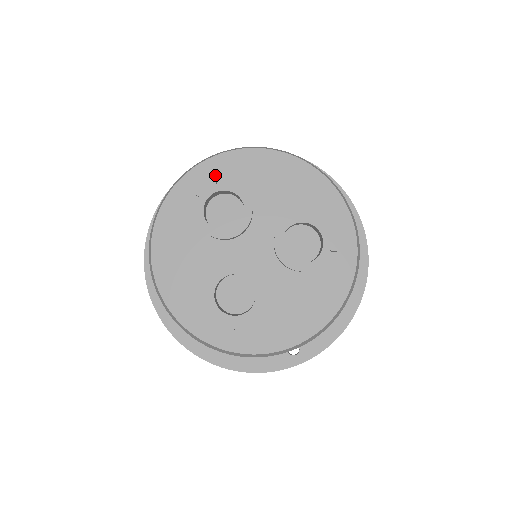
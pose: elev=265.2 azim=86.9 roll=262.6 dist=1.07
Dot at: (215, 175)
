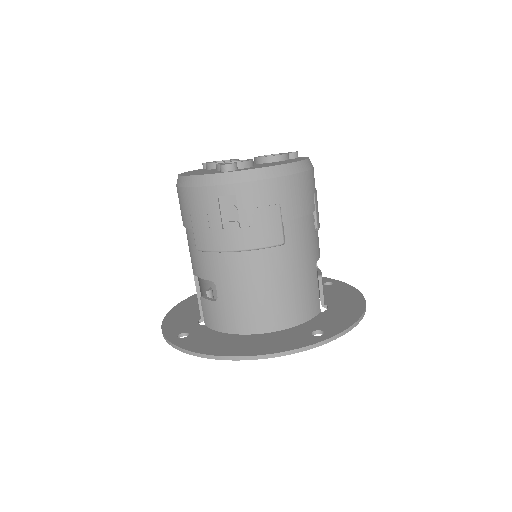
Dot at: occluded
